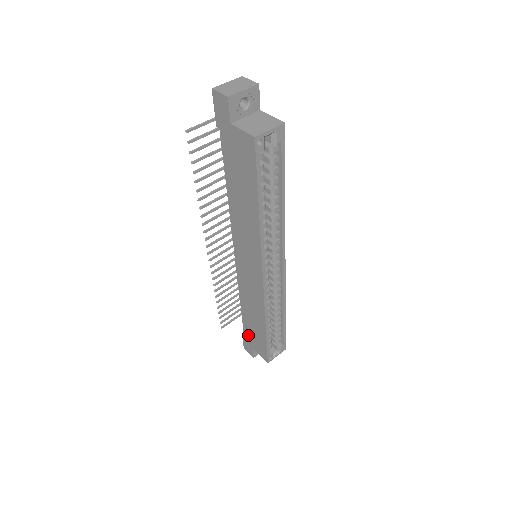
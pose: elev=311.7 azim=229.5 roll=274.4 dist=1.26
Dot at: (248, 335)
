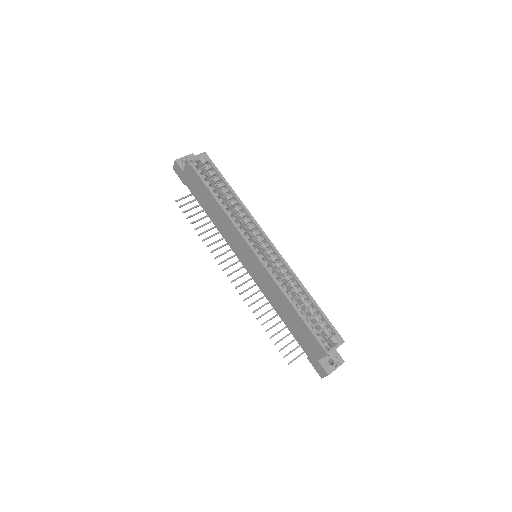
Dot at: (305, 347)
